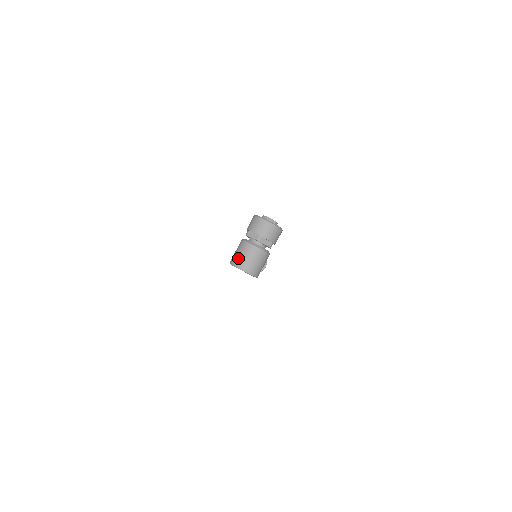
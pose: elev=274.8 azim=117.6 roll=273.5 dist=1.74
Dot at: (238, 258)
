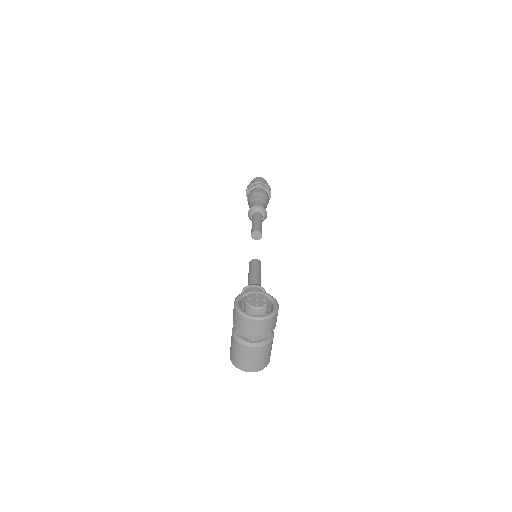
Dot at: (237, 360)
